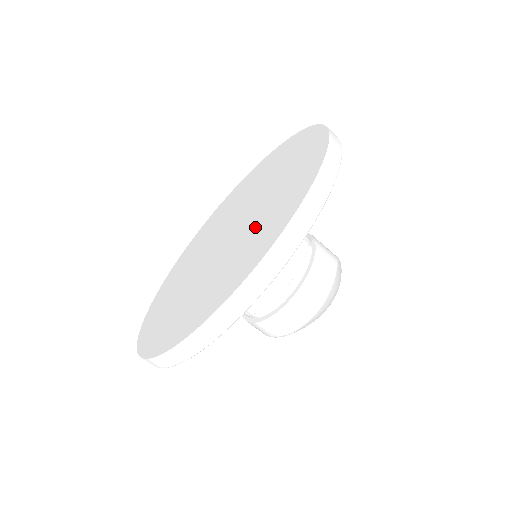
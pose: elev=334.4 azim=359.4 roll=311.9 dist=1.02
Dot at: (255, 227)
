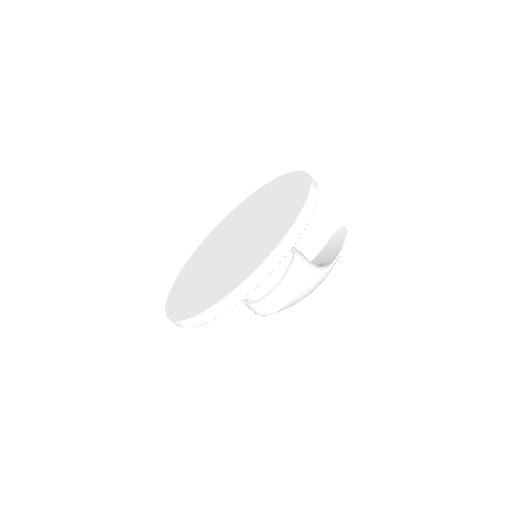
Dot at: (229, 269)
